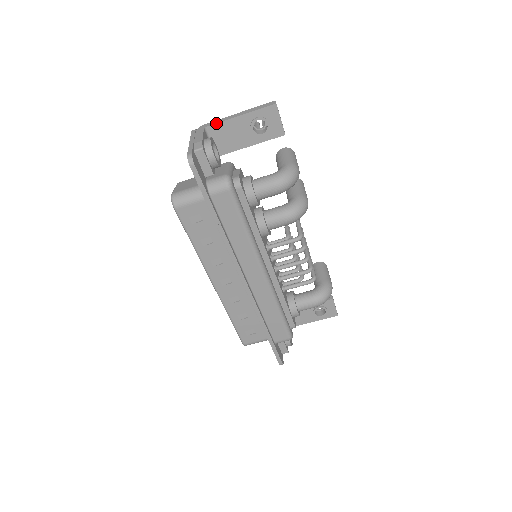
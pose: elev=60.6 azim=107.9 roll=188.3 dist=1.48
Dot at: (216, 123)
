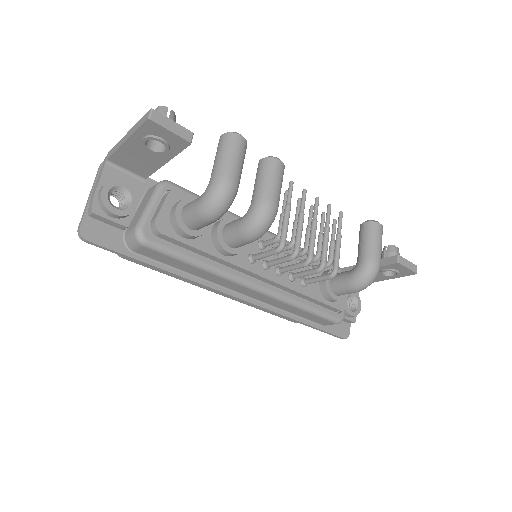
Dot at: (112, 154)
